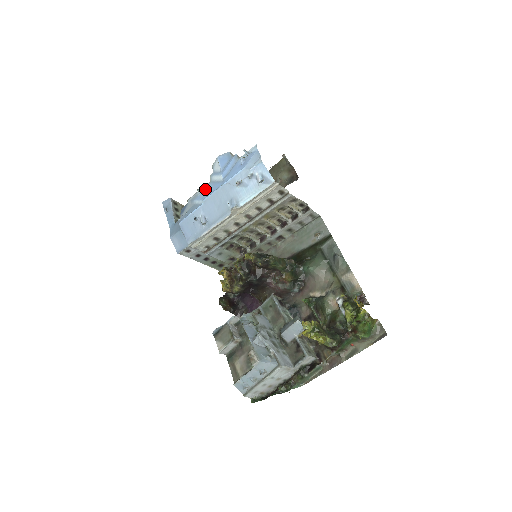
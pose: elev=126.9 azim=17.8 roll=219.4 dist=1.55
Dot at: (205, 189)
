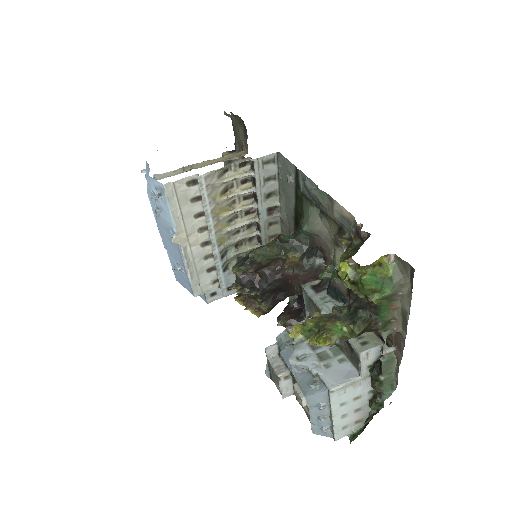
Dot at: occluded
